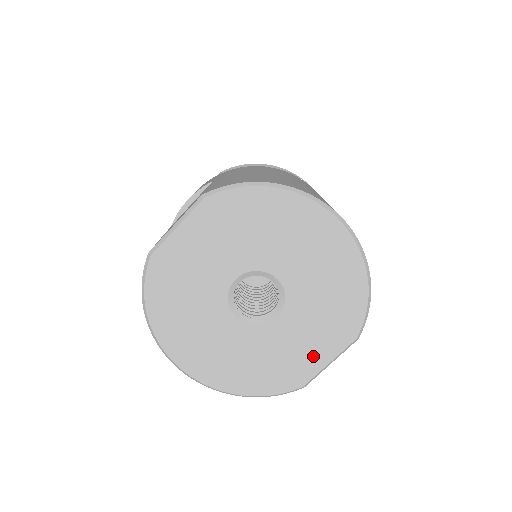
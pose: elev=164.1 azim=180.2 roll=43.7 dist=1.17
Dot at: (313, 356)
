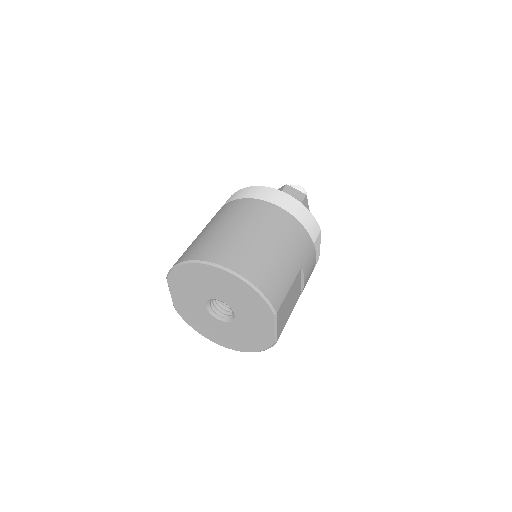
Dot at: (265, 328)
